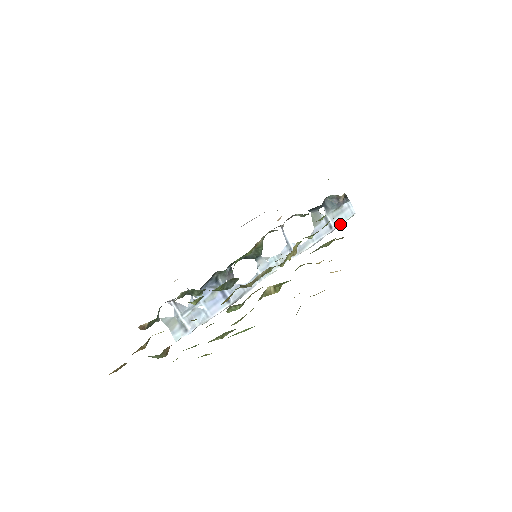
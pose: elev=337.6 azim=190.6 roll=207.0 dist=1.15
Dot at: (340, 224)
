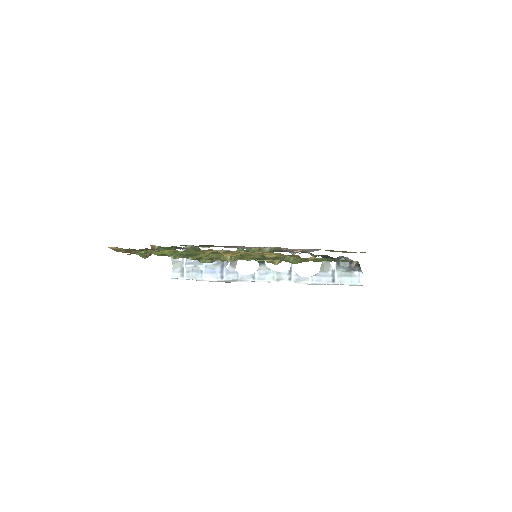
Dot at: (343, 283)
